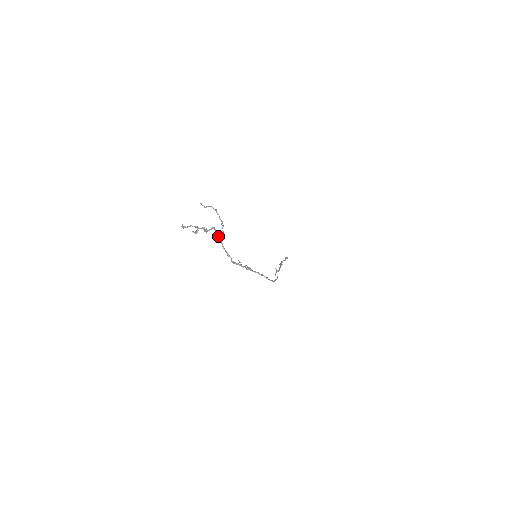
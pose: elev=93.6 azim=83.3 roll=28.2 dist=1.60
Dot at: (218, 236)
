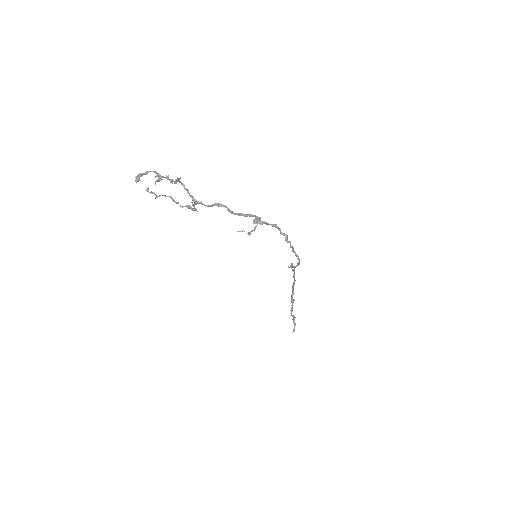
Dot at: (192, 197)
